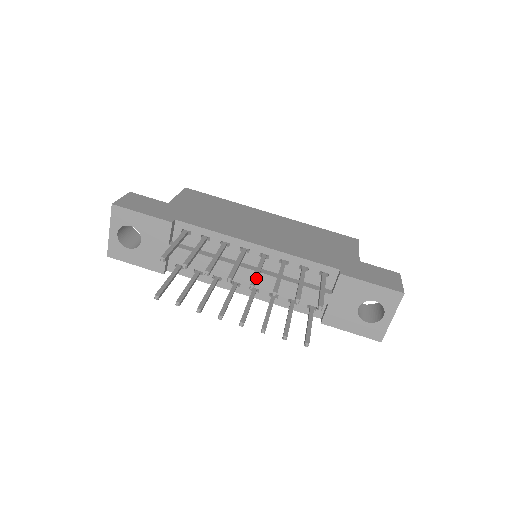
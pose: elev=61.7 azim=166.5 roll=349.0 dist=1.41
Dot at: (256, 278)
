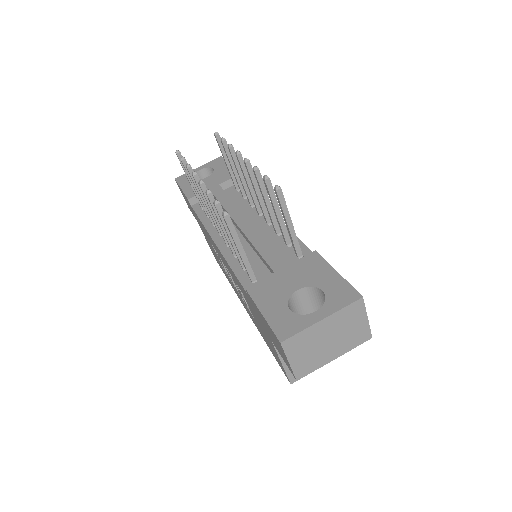
Dot at: occluded
